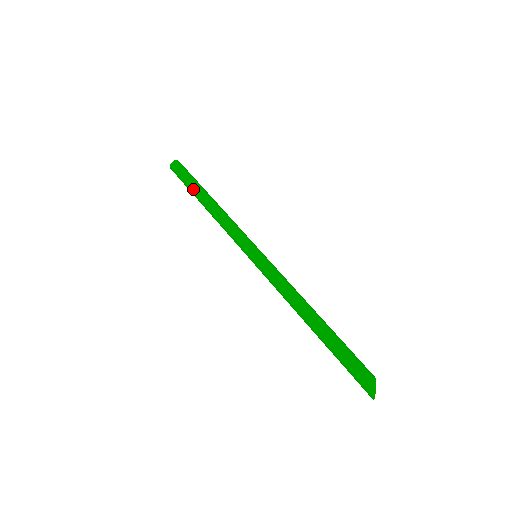
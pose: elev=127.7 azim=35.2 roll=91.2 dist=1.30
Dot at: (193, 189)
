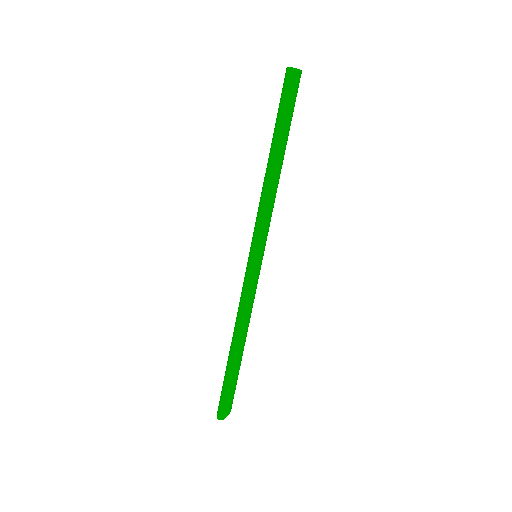
Dot at: (282, 131)
